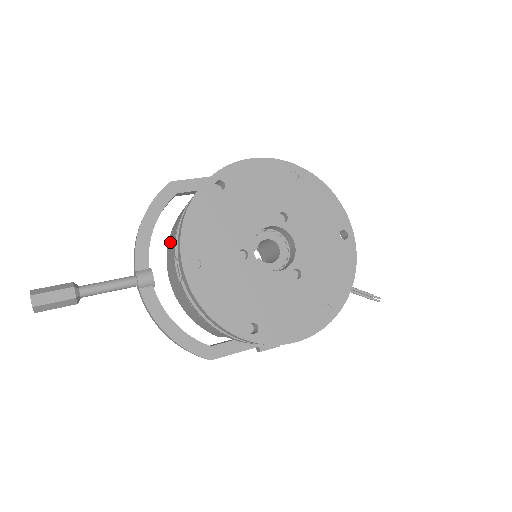
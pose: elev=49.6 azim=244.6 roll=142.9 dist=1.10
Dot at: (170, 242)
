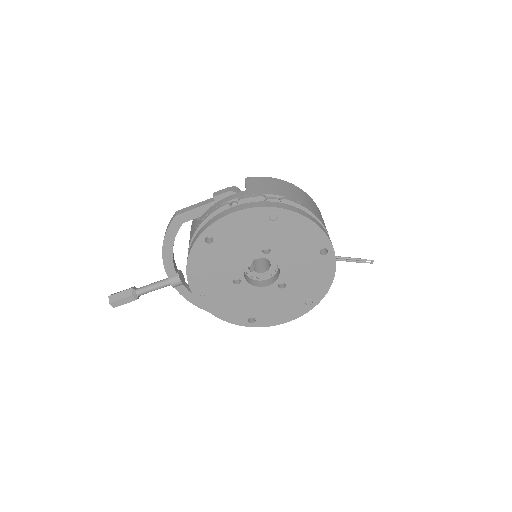
Dot at: occluded
